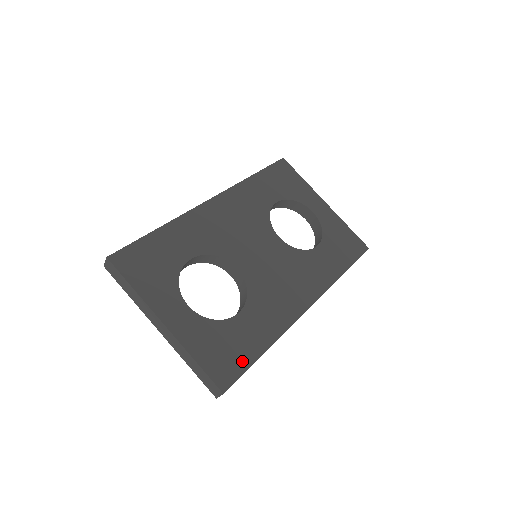
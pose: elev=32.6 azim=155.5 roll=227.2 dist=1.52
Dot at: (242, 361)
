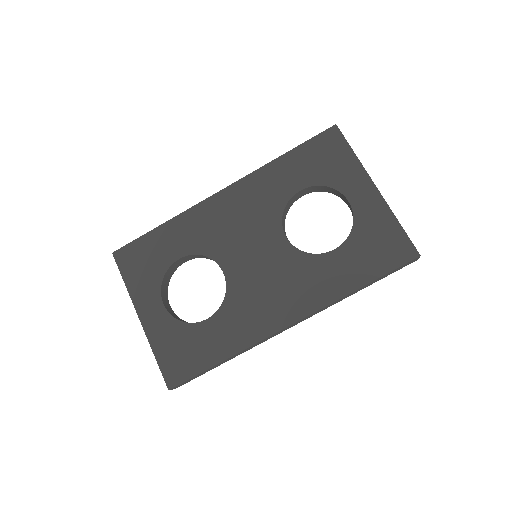
Dot at: (195, 366)
